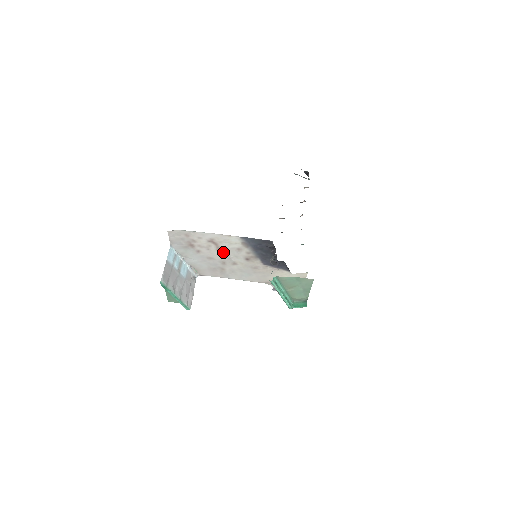
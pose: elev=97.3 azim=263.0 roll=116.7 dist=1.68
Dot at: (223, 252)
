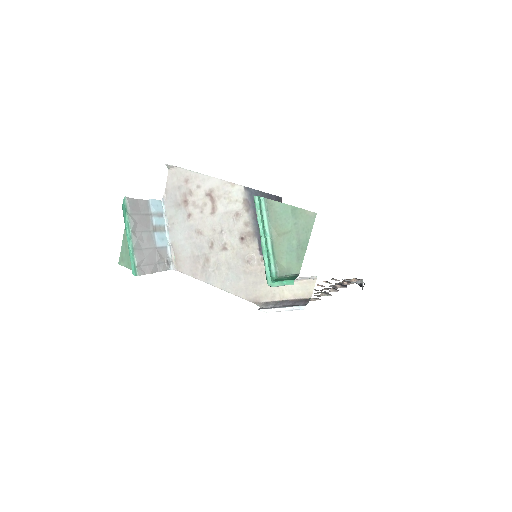
Dot at: (217, 220)
